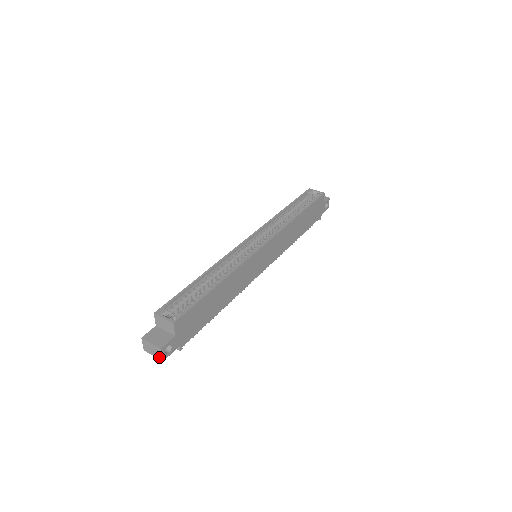
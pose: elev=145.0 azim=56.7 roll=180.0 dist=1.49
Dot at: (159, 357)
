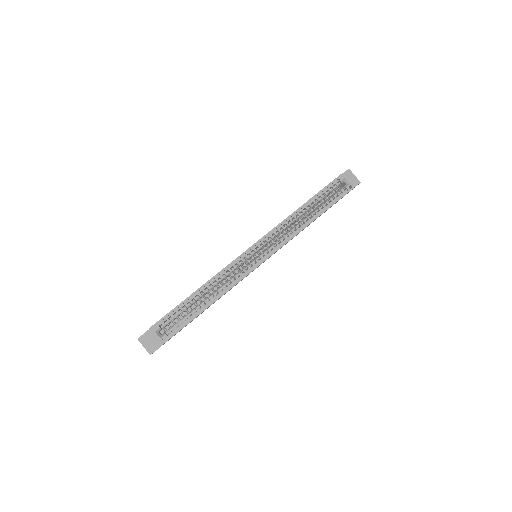
Dot at: occluded
